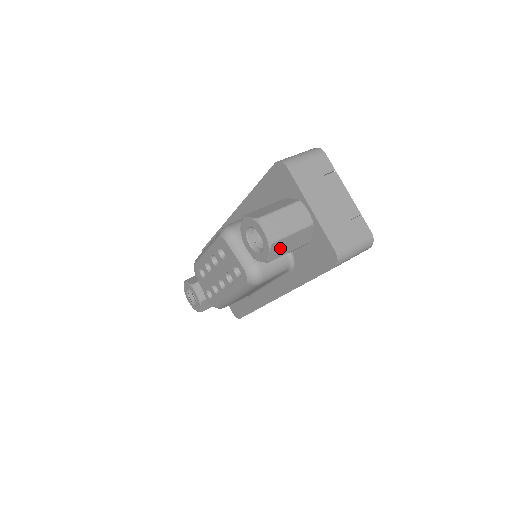
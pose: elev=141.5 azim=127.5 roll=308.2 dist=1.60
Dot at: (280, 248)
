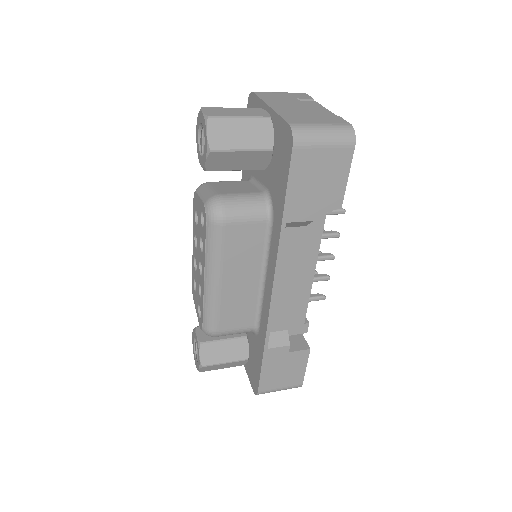
Dot at: (224, 133)
